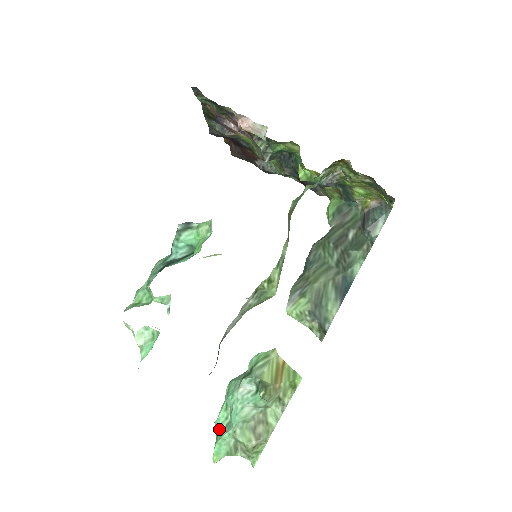
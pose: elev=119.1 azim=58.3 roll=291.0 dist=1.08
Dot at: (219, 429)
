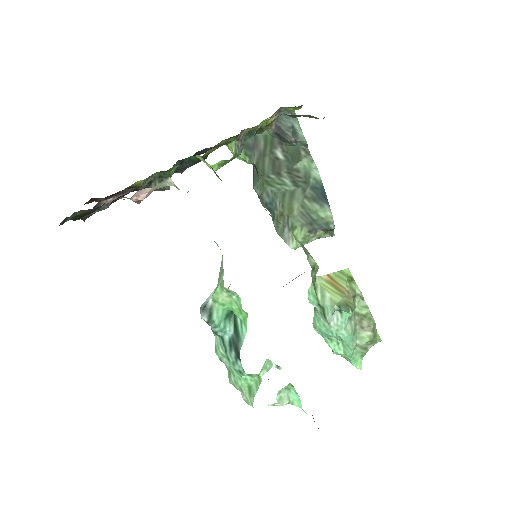
Dot at: (342, 353)
